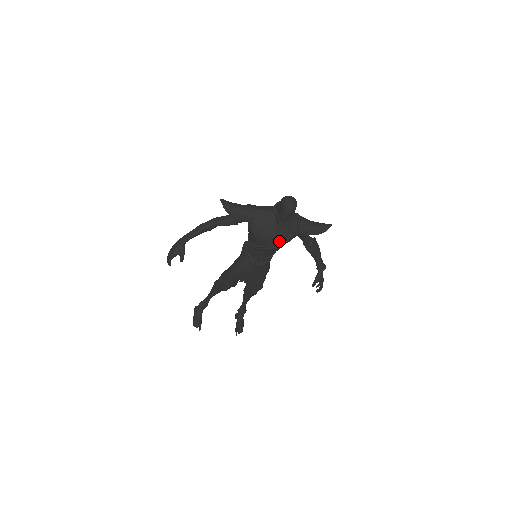
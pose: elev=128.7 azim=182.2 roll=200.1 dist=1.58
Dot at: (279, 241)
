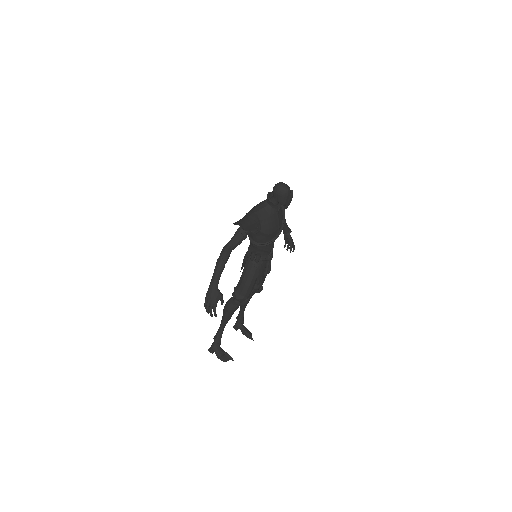
Dot at: (281, 225)
